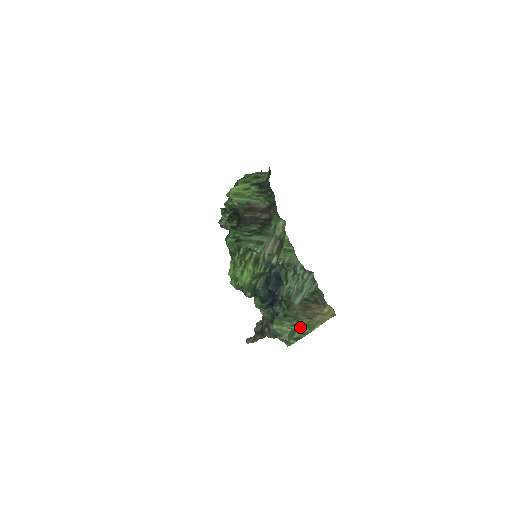
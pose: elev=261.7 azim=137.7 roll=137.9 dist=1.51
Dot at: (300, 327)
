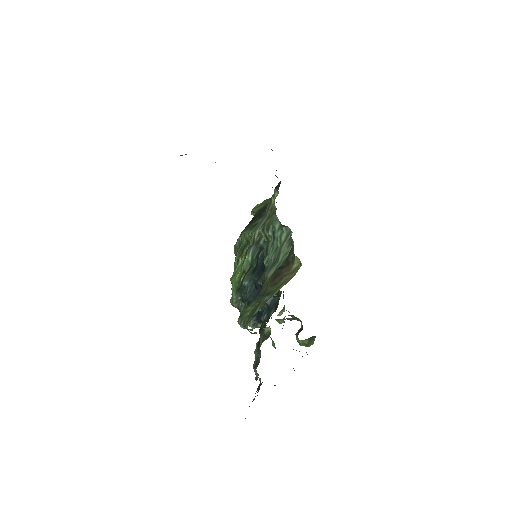
Dot at: (263, 299)
